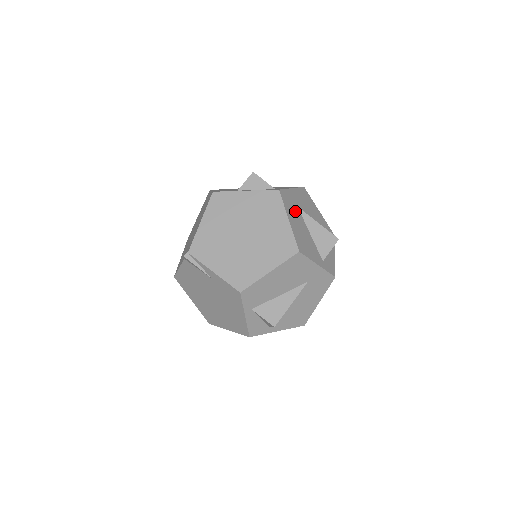
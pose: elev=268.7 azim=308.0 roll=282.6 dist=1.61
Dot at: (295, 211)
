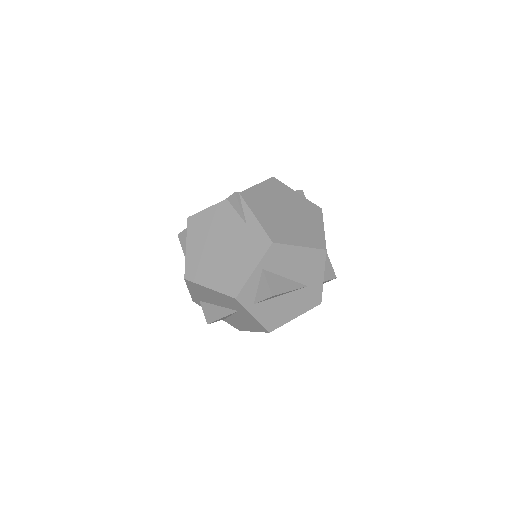
Dot at: occluded
